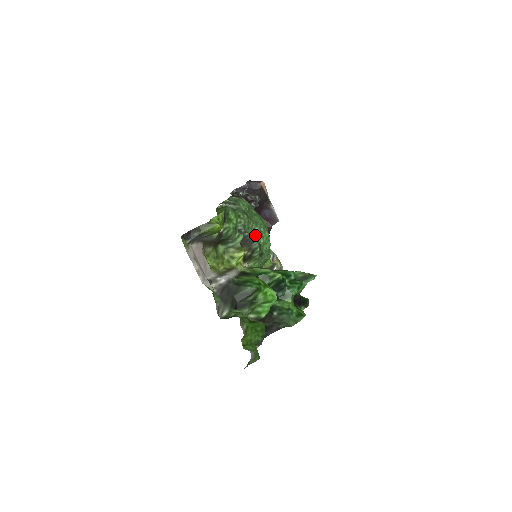
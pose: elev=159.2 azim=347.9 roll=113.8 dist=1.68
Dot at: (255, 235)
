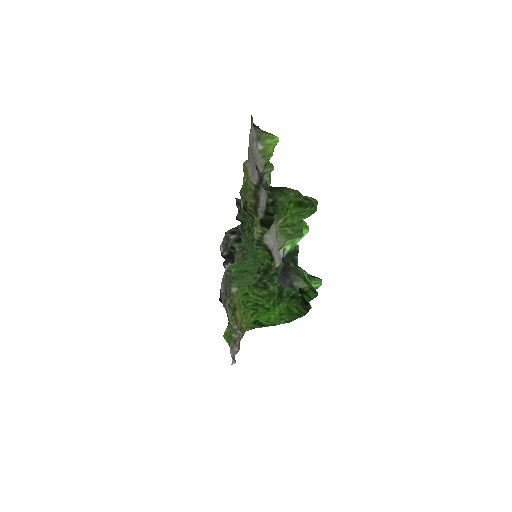
Dot at: occluded
